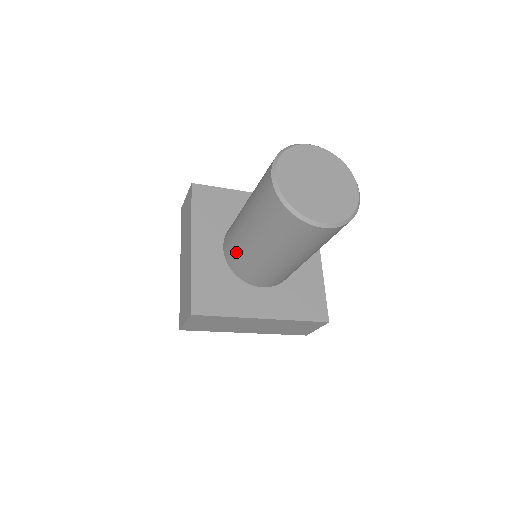
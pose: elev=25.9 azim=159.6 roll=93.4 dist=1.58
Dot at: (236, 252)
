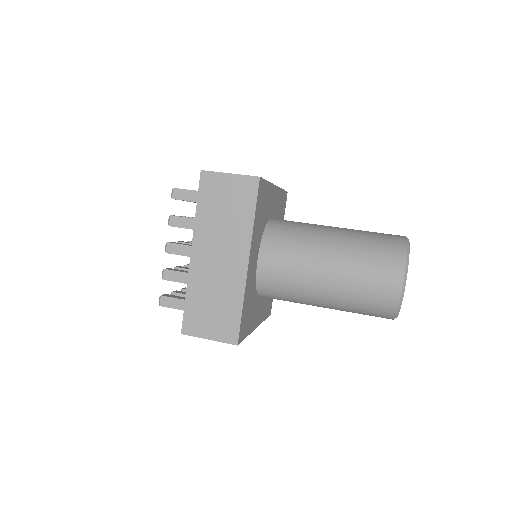
Dot at: (286, 283)
